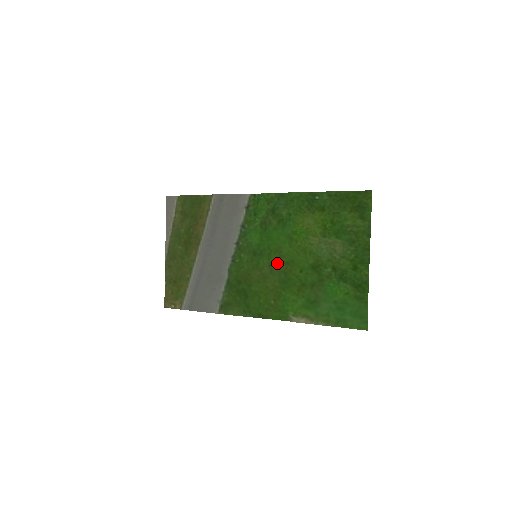
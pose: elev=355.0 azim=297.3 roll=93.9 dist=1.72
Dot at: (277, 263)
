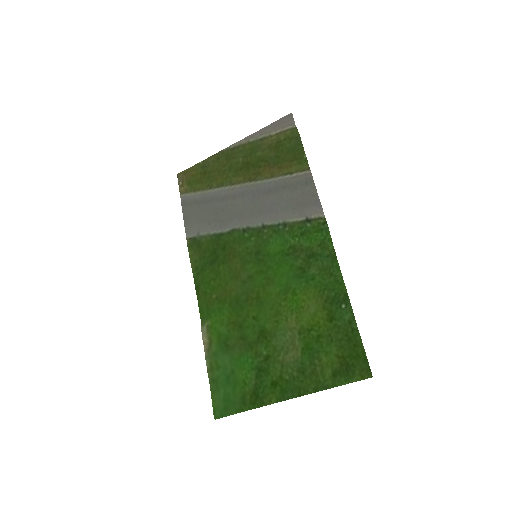
Dot at: (255, 285)
